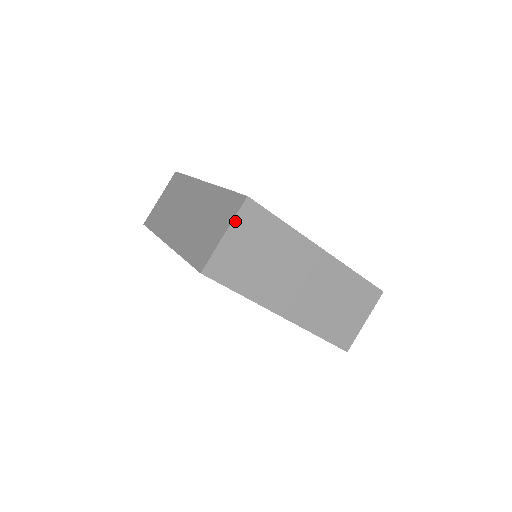
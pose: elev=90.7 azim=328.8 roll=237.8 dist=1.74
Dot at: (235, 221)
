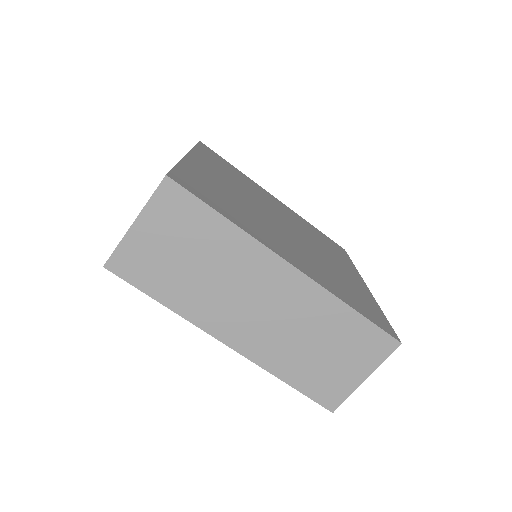
Dot at: (149, 207)
